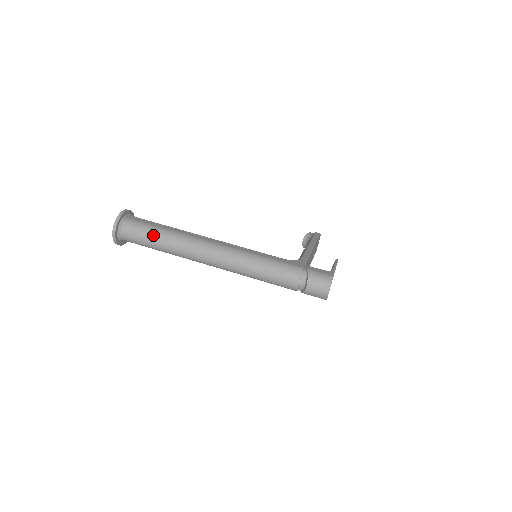
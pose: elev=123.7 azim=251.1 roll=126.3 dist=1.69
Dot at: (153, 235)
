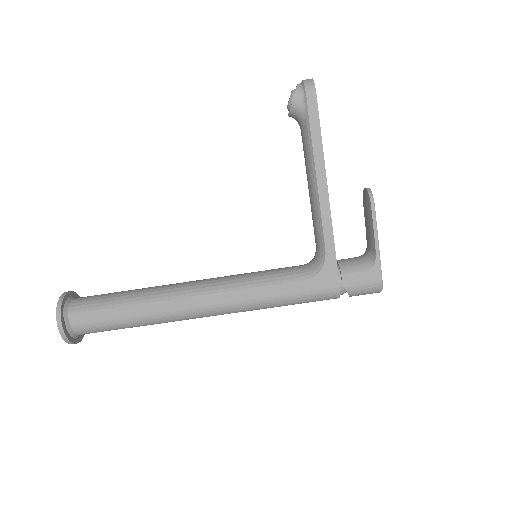
Dot at: occluded
